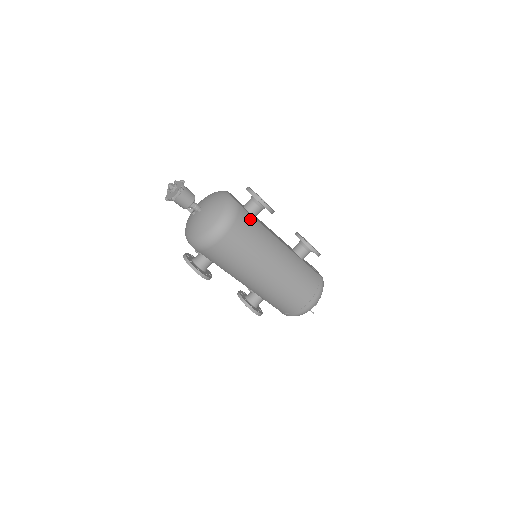
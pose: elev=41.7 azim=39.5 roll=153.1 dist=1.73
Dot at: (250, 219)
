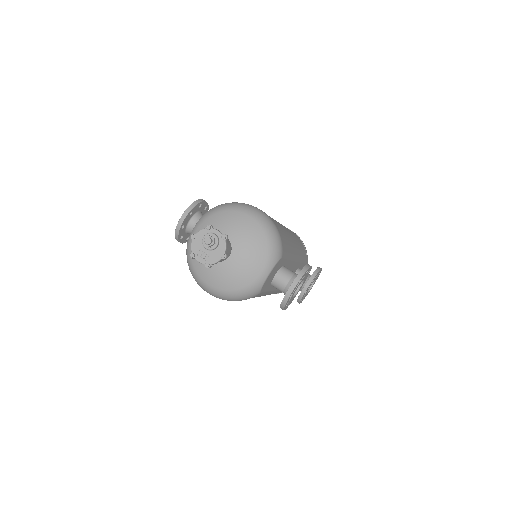
Dot at: occluded
